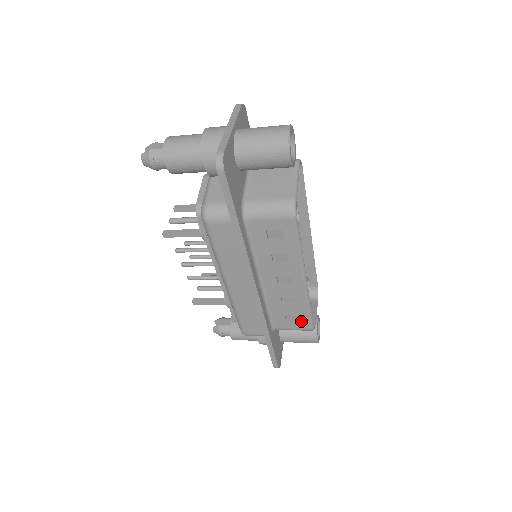
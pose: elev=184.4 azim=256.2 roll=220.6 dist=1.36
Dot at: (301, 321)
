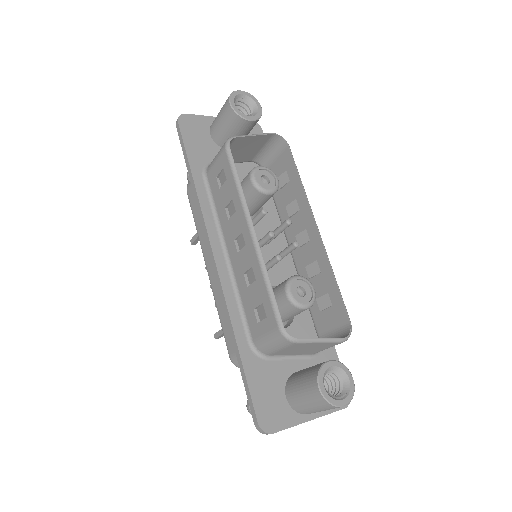
Dot at: (267, 315)
